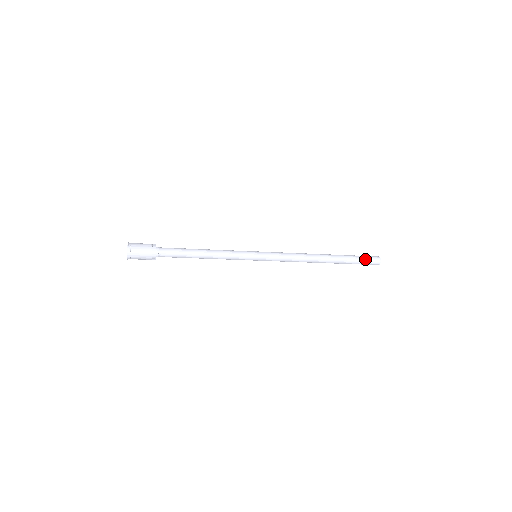
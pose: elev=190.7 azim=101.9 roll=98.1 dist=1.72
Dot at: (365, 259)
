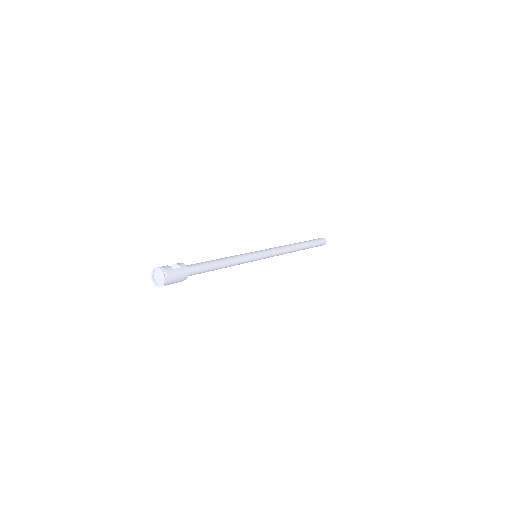
Dot at: (318, 245)
